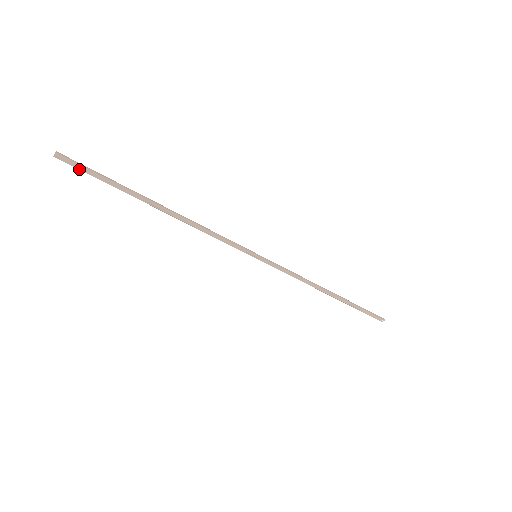
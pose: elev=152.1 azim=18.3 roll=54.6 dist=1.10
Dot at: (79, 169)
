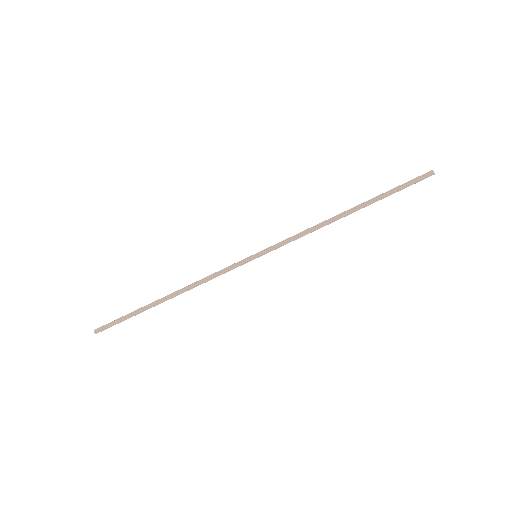
Dot at: (110, 325)
